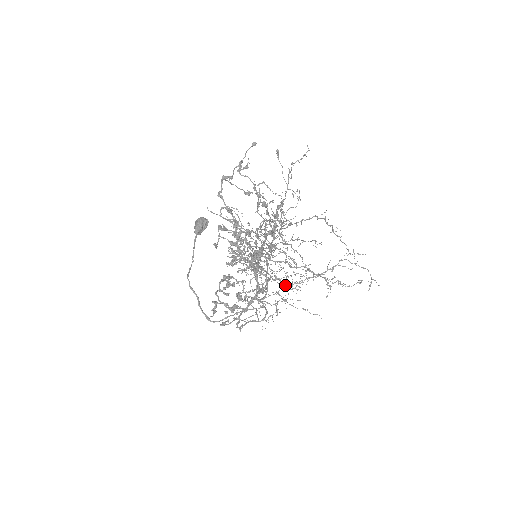
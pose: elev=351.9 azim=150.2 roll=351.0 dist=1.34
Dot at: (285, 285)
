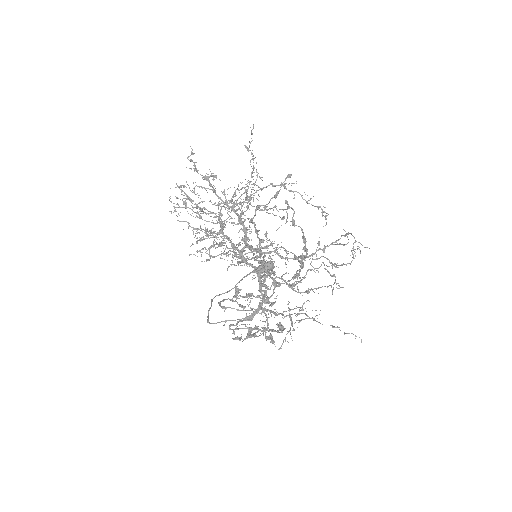
Dot at: (293, 288)
